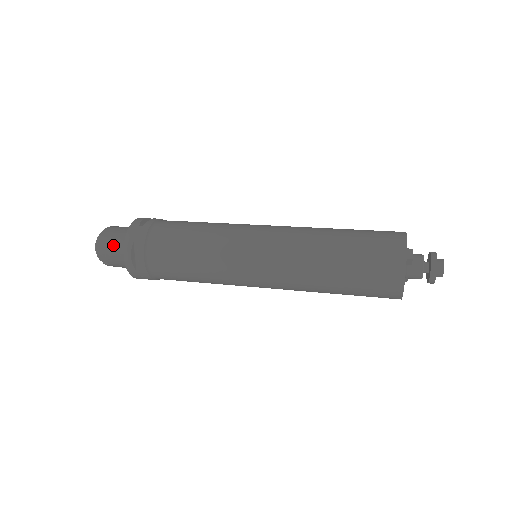
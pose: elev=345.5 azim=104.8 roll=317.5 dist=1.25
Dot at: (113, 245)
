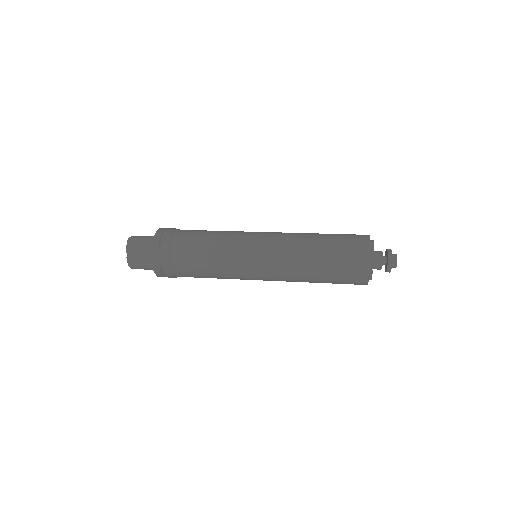
Dot at: (144, 237)
